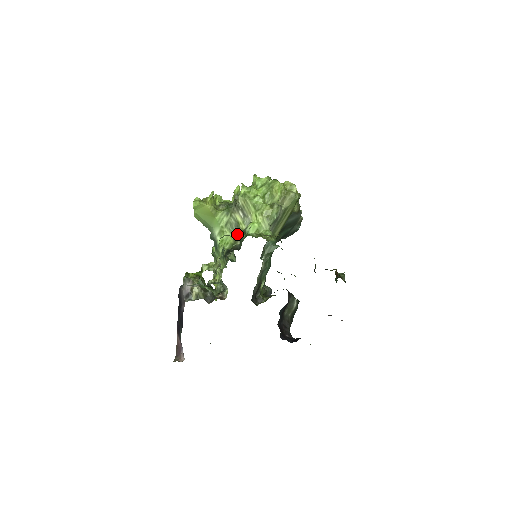
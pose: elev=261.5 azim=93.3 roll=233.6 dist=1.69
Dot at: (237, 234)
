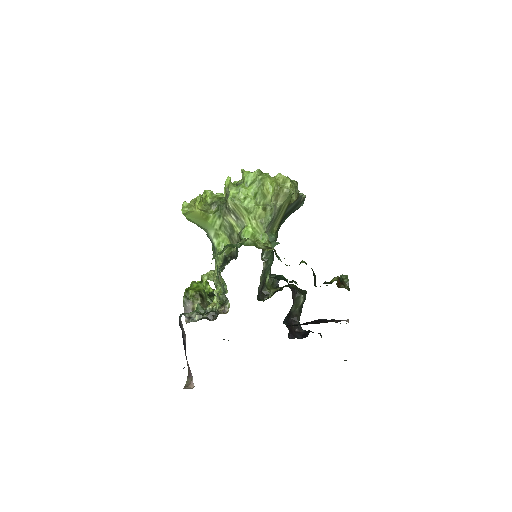
Dot at: (233, 237)
